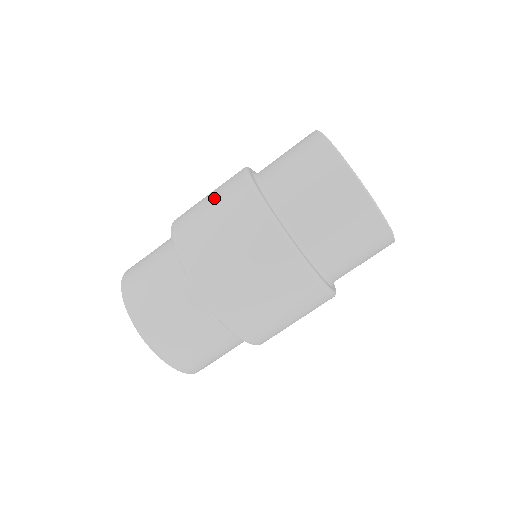
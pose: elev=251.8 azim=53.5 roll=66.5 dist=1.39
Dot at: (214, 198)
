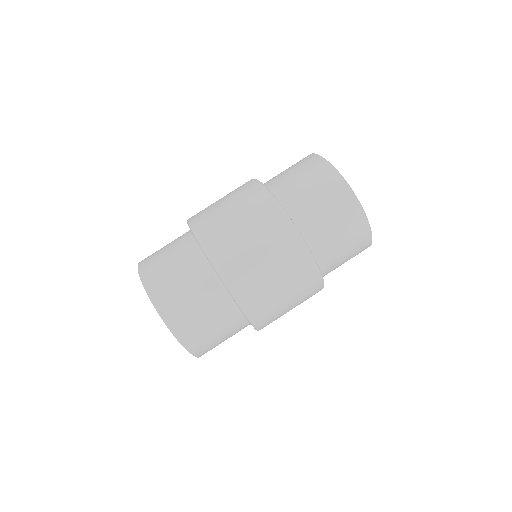
Dot at: occluded
